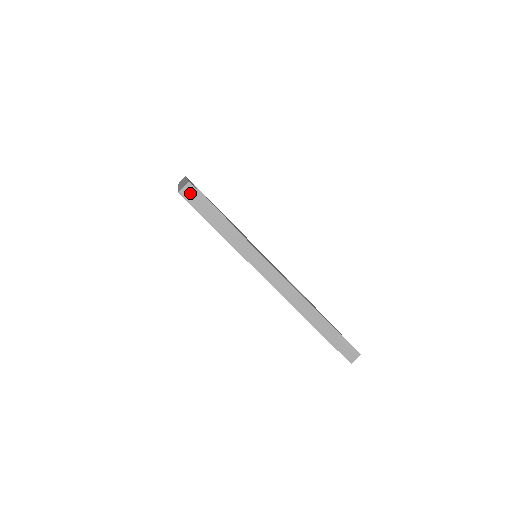
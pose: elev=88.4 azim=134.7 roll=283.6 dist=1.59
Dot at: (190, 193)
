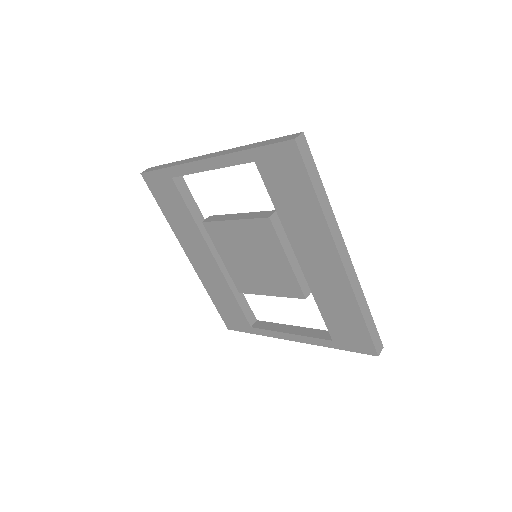
Dot at: (303, 144)
